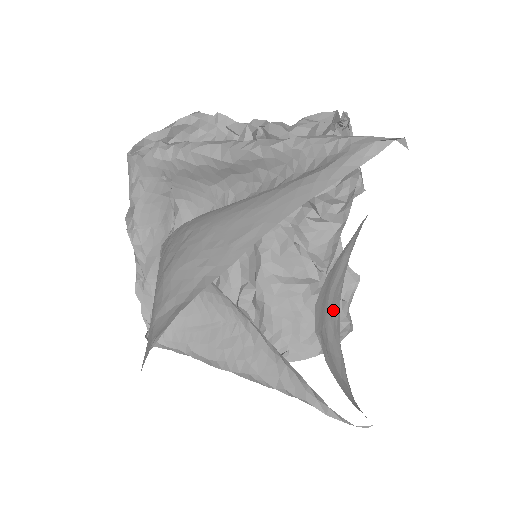
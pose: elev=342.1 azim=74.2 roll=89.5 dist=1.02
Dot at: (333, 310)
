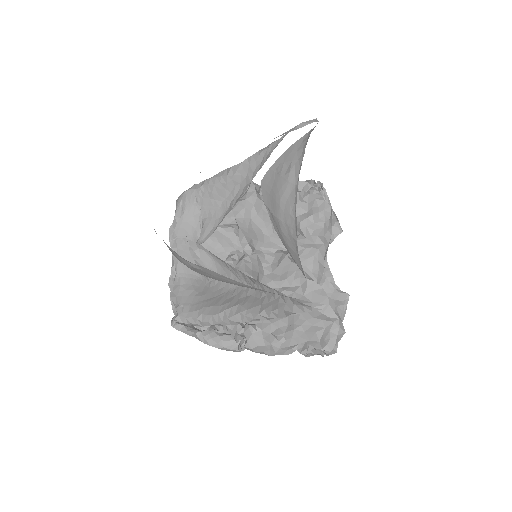
Dot at: (287, 220)
